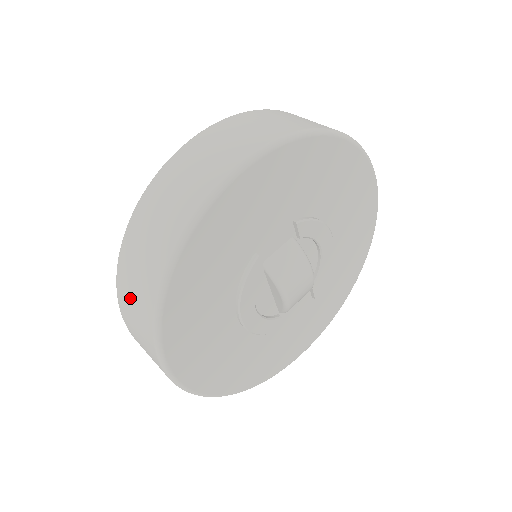
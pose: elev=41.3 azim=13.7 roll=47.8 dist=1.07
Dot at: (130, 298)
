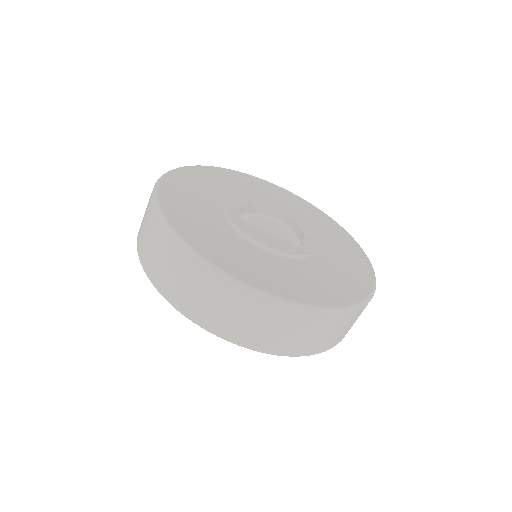
Dot at: (173, 280)
